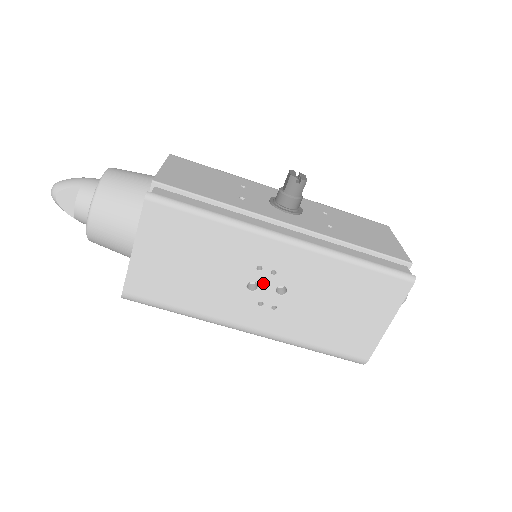
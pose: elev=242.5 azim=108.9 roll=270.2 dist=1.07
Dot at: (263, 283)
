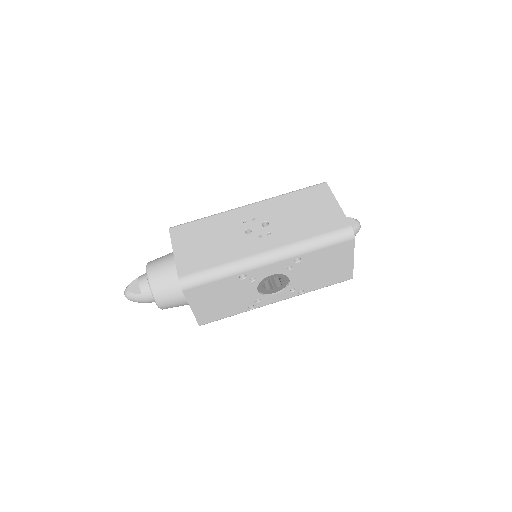
Dot at: (252, 227)
